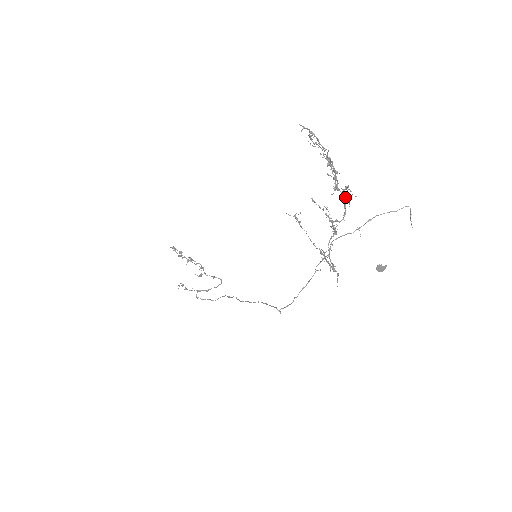
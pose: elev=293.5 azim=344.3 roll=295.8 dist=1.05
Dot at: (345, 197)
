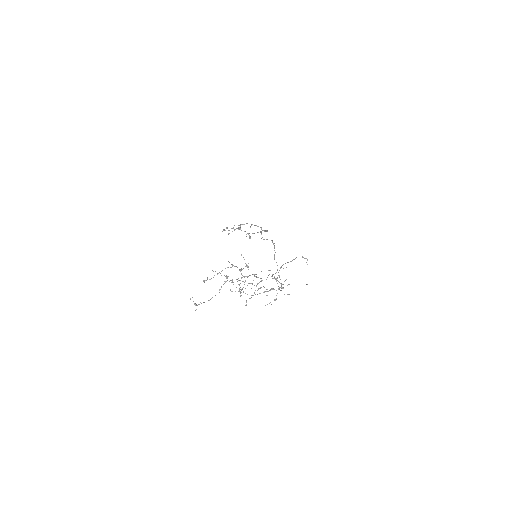
Dot at: occluded
